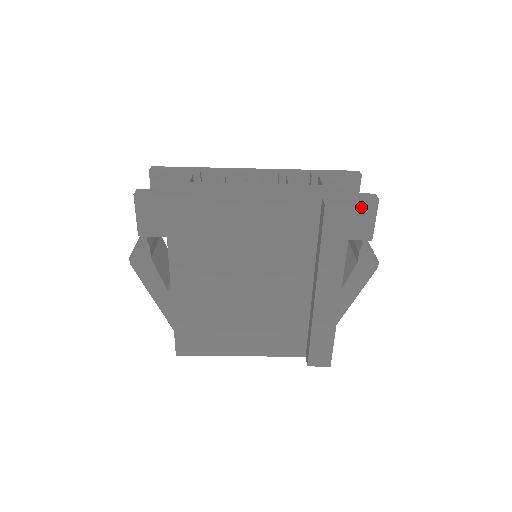
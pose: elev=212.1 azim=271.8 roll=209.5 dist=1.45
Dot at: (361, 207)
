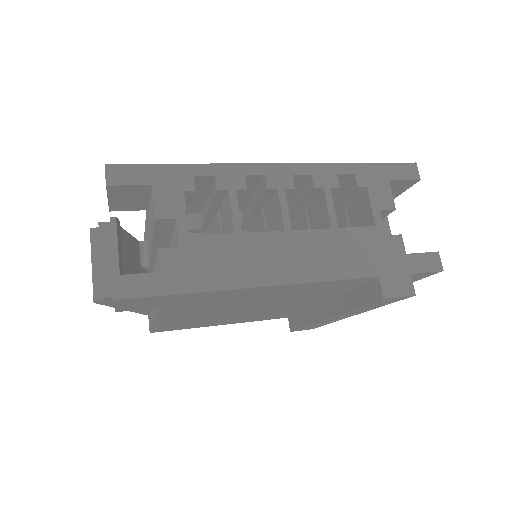
Dot at: (418, 275)
